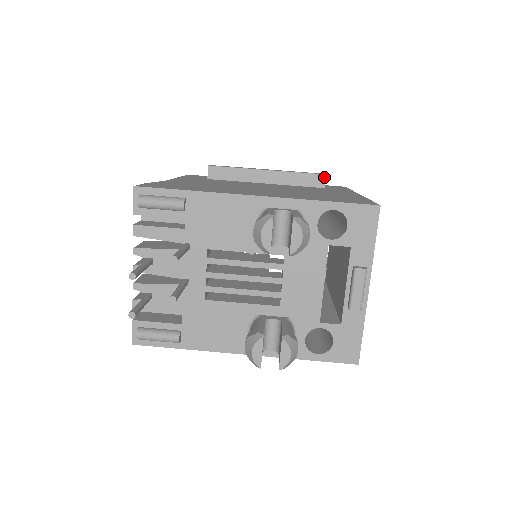
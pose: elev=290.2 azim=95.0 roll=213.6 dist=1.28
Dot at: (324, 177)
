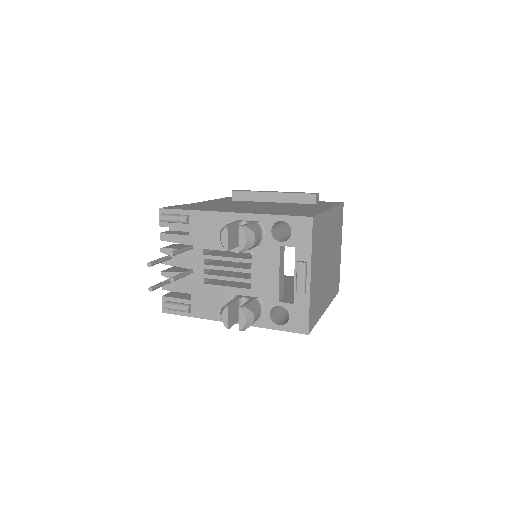
Dot at: (315, 196)
